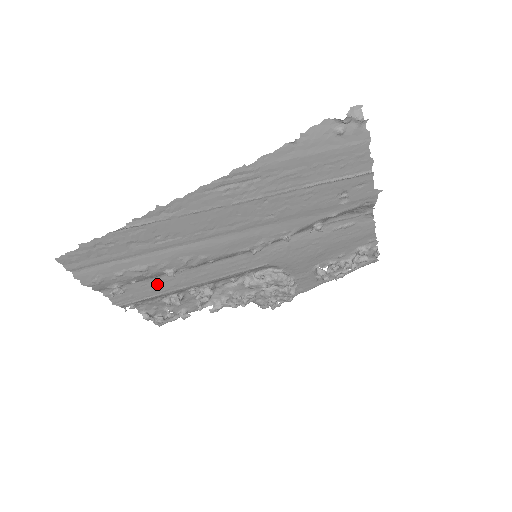
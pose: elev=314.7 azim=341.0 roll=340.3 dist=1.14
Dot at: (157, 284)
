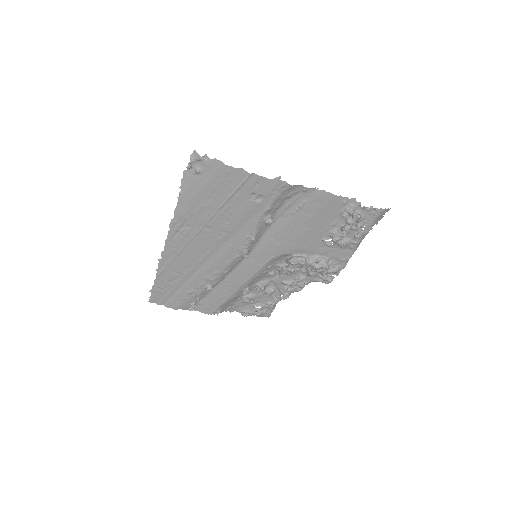
Dot at: (216, 295)
